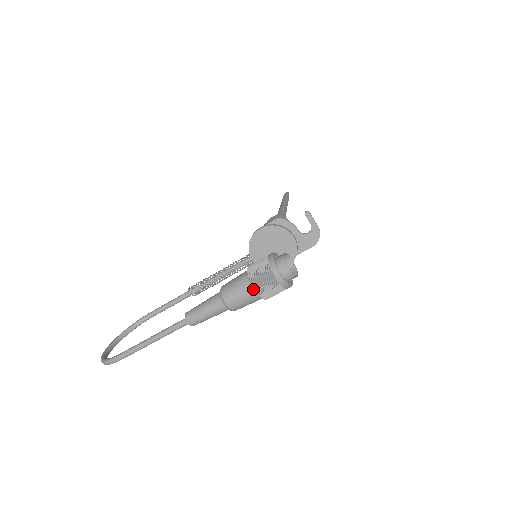
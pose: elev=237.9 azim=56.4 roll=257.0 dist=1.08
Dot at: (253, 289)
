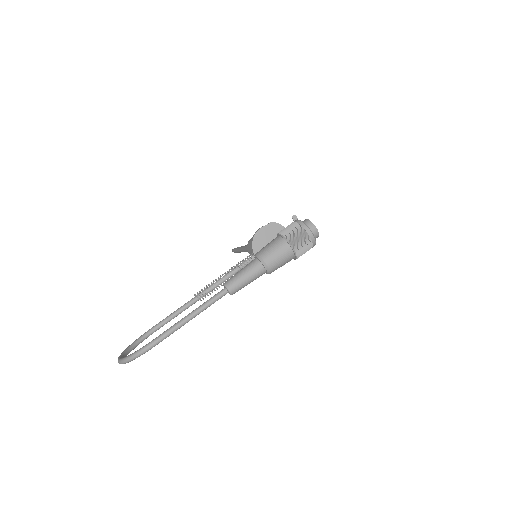
Dot at: (289, 246)
